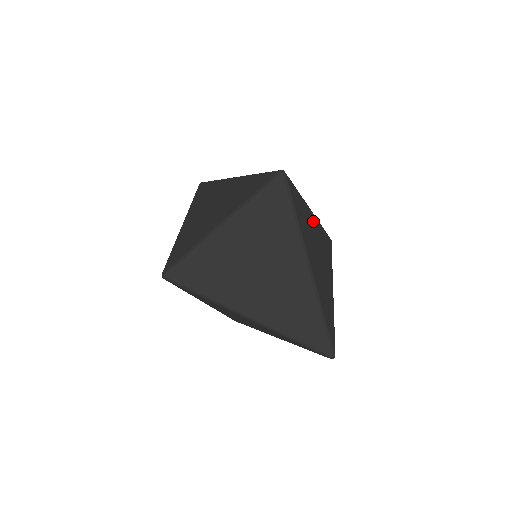
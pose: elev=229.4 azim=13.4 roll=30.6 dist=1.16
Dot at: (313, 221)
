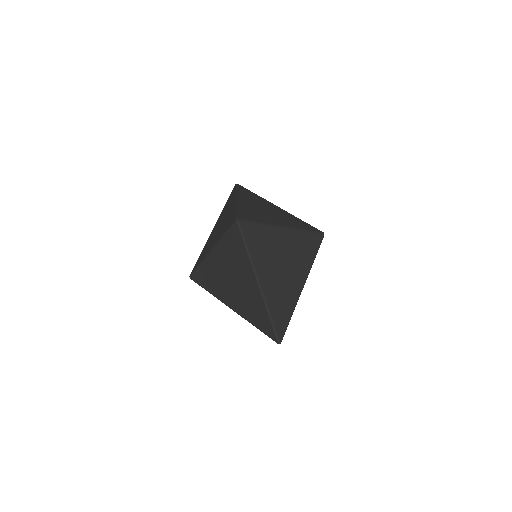
Dot at: occluded
